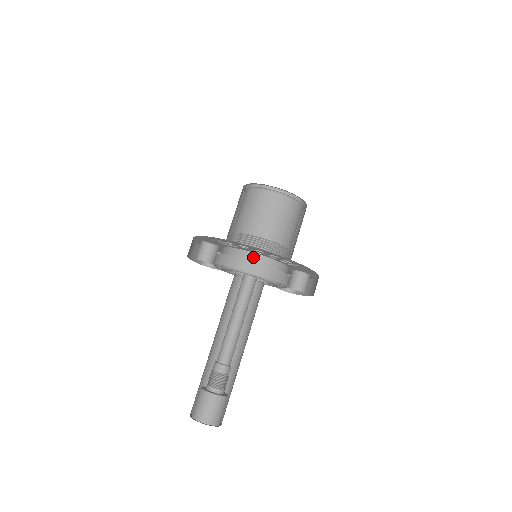
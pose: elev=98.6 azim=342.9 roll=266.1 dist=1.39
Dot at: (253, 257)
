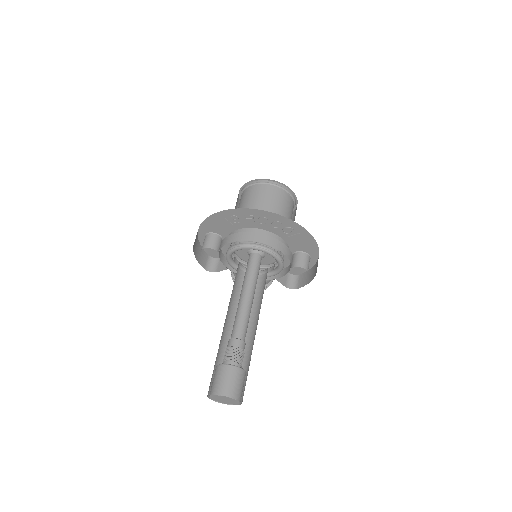
Dot at: (257, 232)
